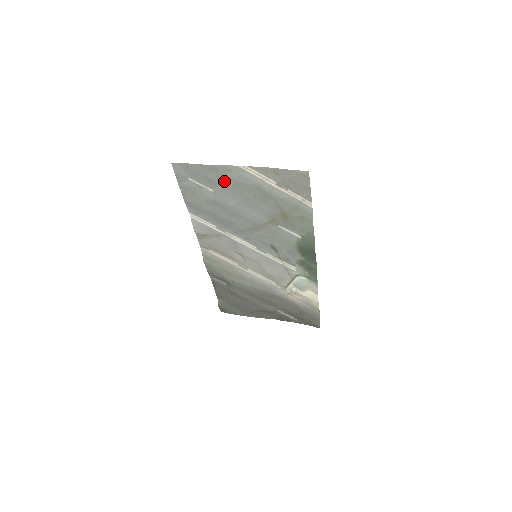
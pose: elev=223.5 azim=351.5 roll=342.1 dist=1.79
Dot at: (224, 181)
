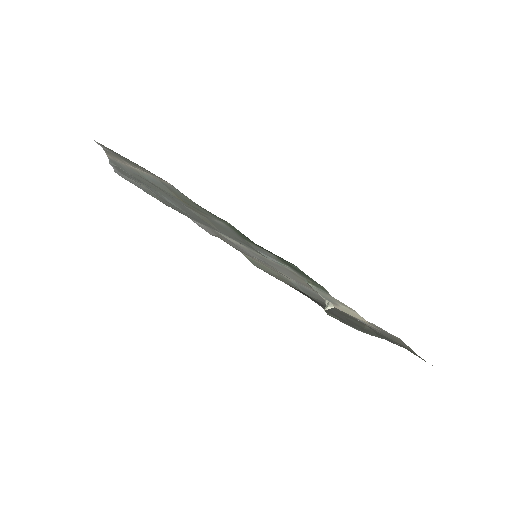
Dot at: (132, 176)
